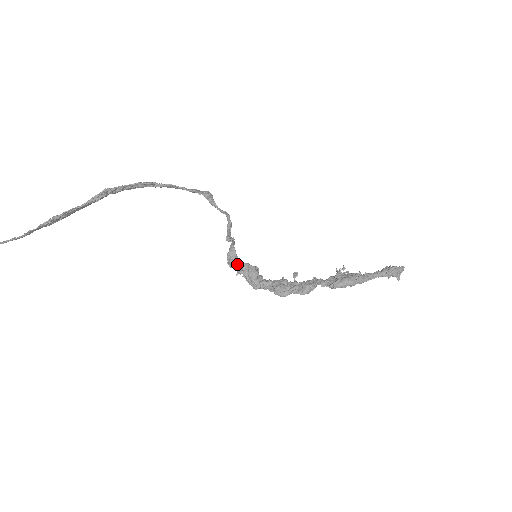
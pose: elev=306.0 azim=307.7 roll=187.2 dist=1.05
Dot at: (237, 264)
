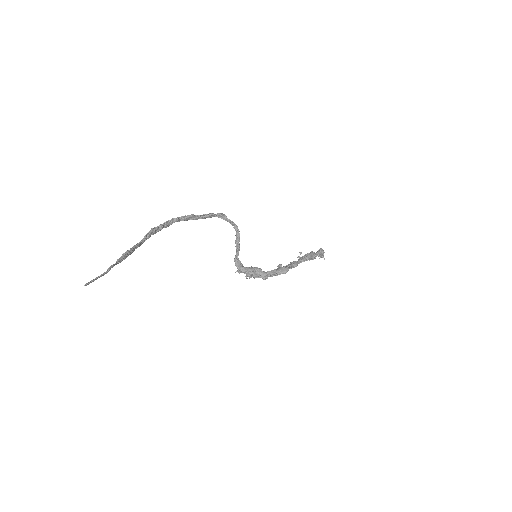
Dot at: (246, 268)
